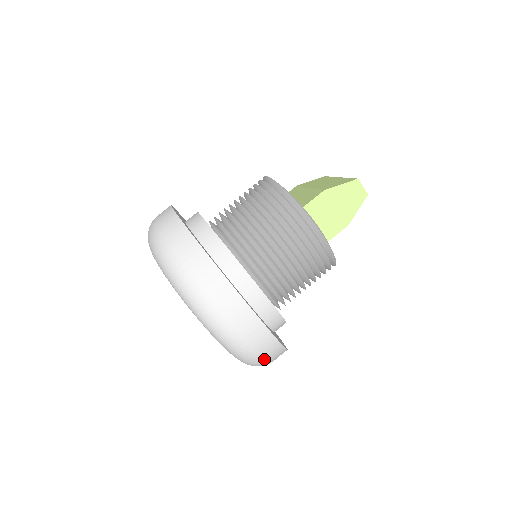
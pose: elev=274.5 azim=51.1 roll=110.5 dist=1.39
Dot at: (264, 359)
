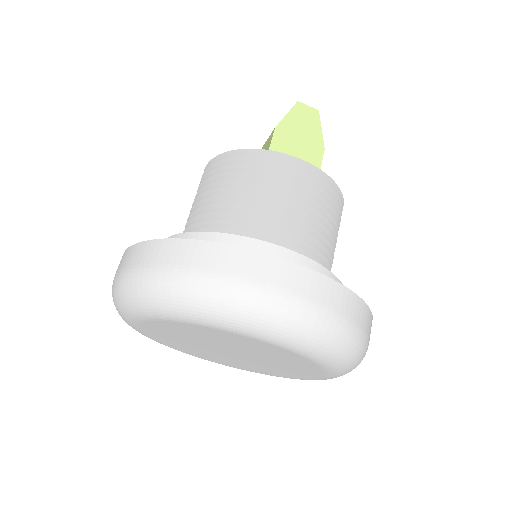
Dot at: (360, 336)
